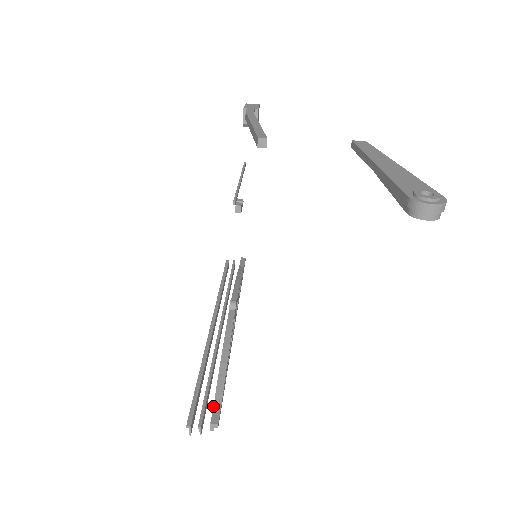
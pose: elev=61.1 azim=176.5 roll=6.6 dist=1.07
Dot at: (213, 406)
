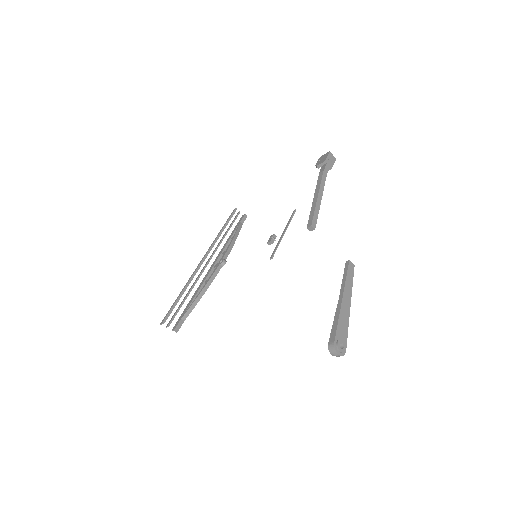
Dot at: (180, 320)
